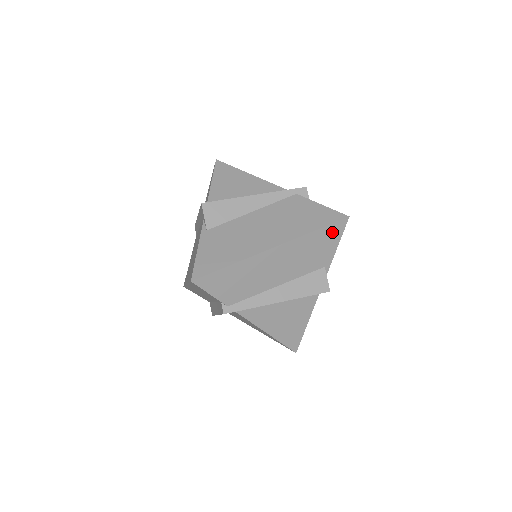
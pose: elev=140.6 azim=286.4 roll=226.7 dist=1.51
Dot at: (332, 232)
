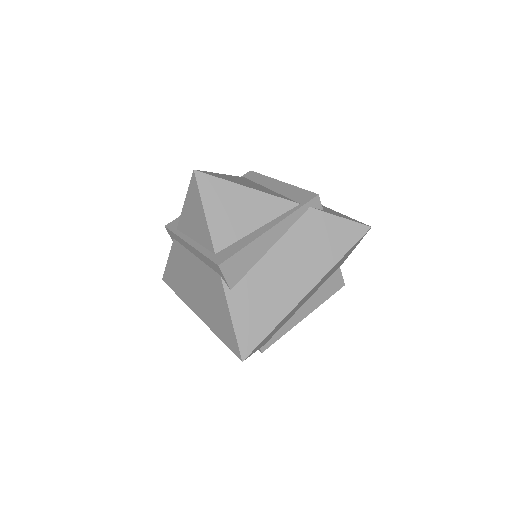
Dot at: occluded
